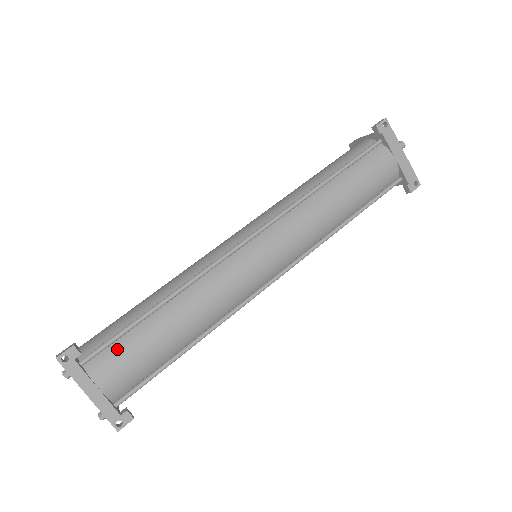
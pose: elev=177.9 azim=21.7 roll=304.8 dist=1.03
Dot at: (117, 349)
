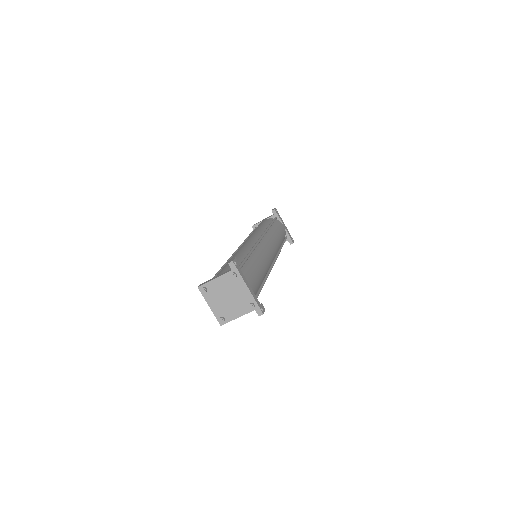
Dot at: (246, 270)
